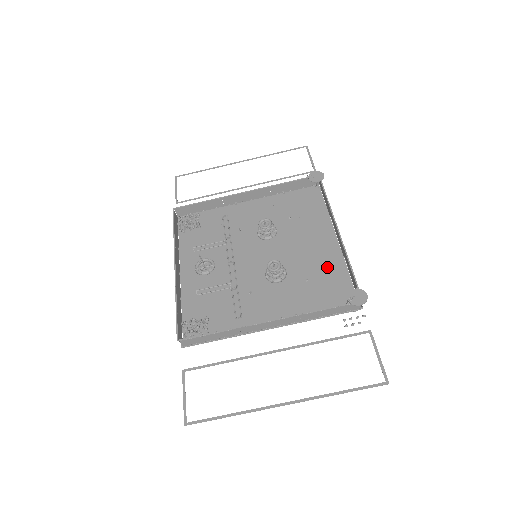
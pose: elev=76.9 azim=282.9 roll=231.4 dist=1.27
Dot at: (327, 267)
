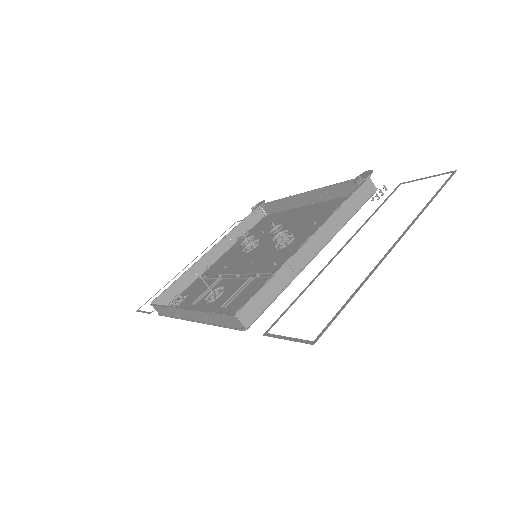
Dot at: (322, 210)
